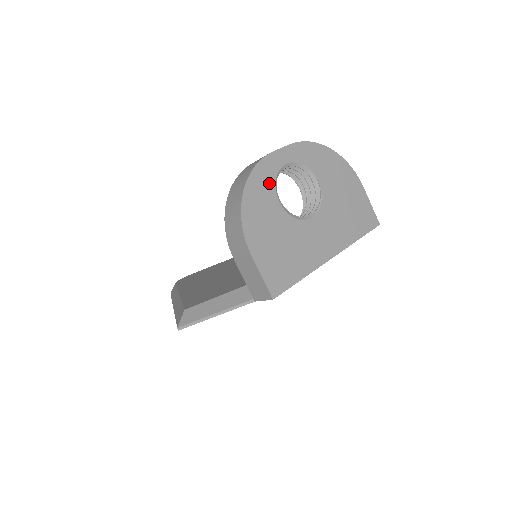
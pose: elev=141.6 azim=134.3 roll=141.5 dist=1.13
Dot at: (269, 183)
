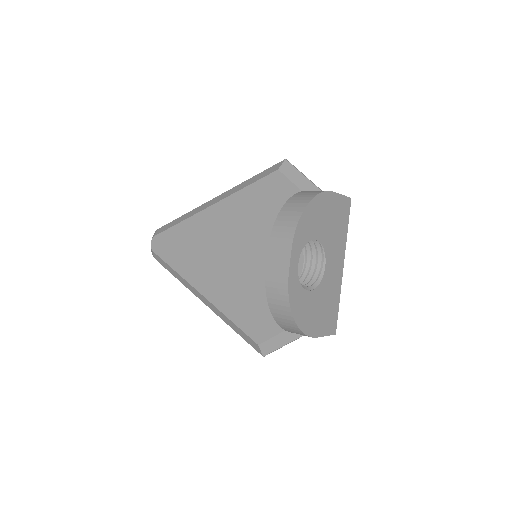
Dot at: (300, 292)
